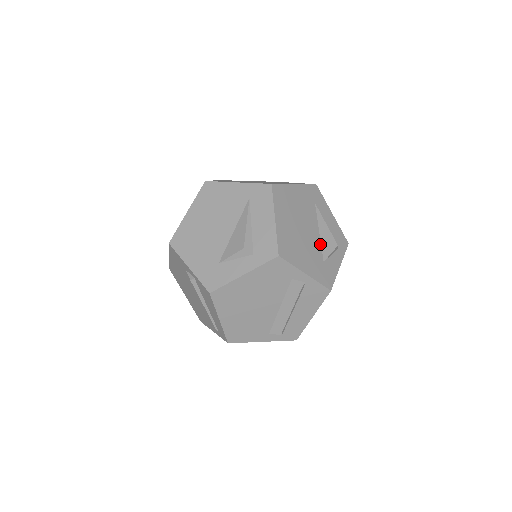
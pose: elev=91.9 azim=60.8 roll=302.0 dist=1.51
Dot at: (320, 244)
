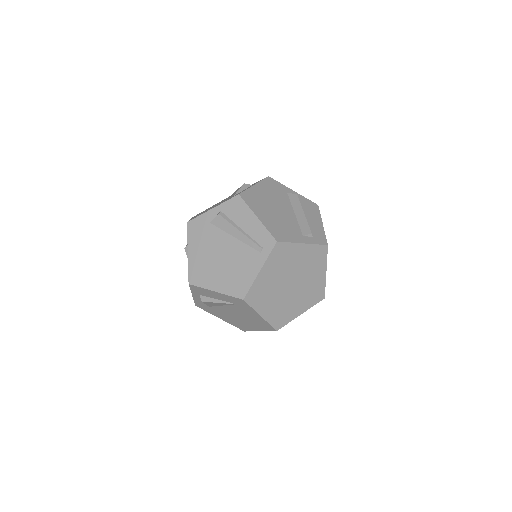
Dot at: occluded
